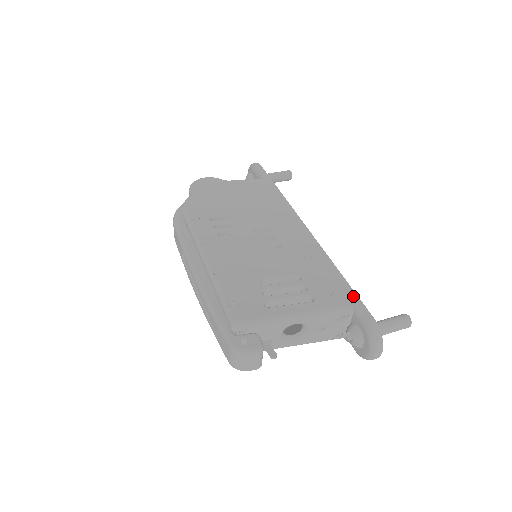
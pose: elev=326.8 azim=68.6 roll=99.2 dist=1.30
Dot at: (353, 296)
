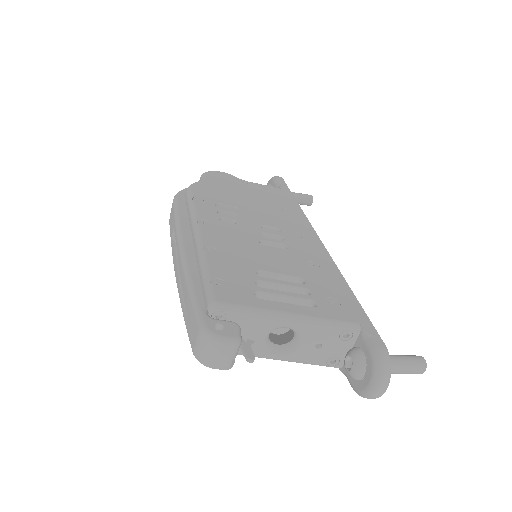
Dot at: (363, 315)
